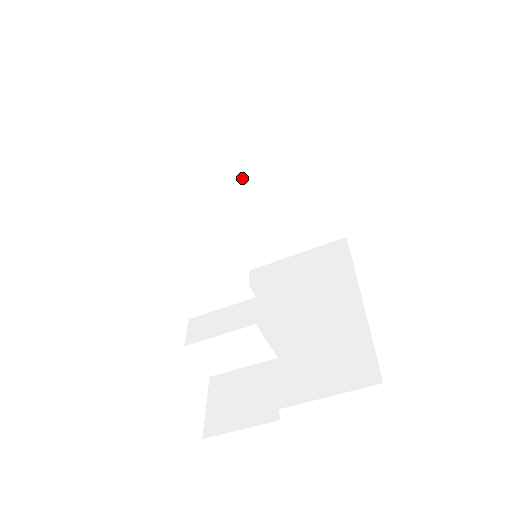
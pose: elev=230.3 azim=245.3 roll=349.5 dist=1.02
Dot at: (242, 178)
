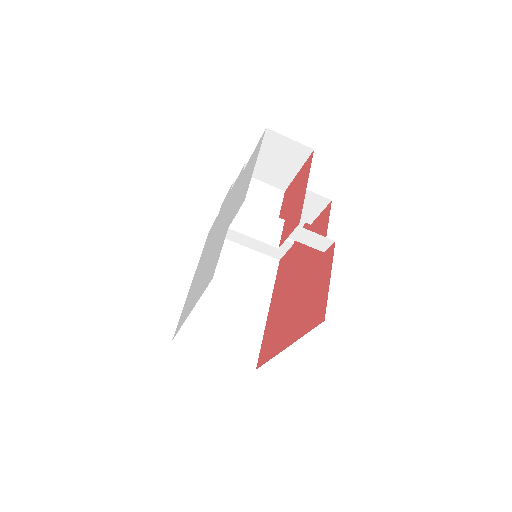
Dot at: (225, 280)
